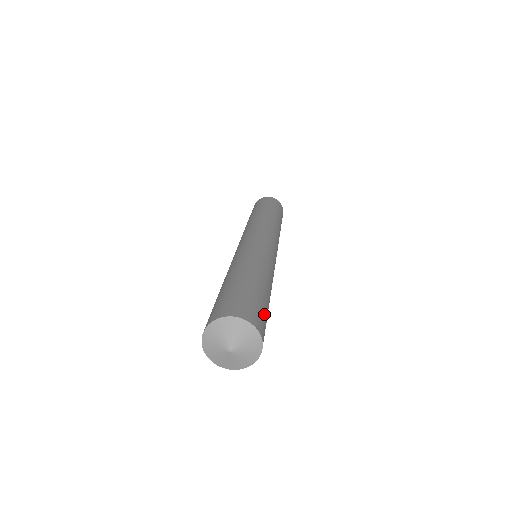
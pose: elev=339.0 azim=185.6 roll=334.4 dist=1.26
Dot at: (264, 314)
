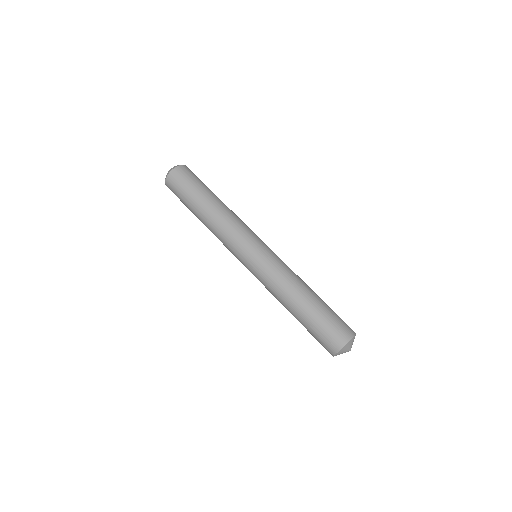
Dot at: occluded
